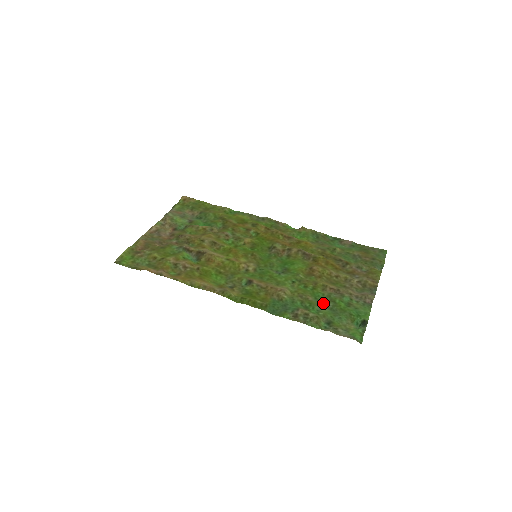
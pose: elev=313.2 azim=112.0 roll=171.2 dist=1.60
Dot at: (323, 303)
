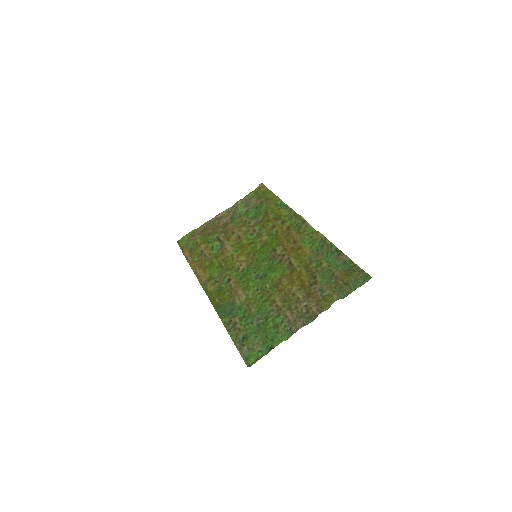
Dot at: (258, 317)
